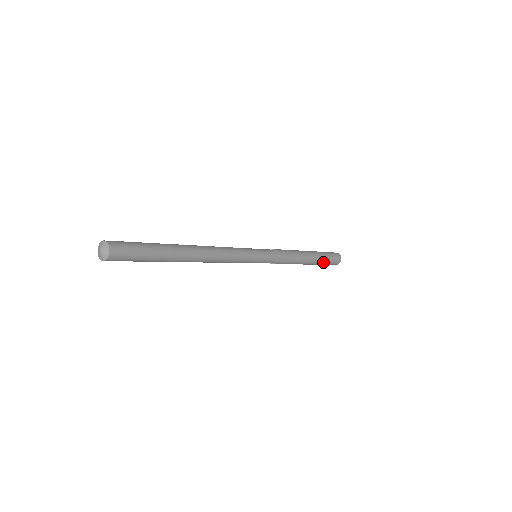
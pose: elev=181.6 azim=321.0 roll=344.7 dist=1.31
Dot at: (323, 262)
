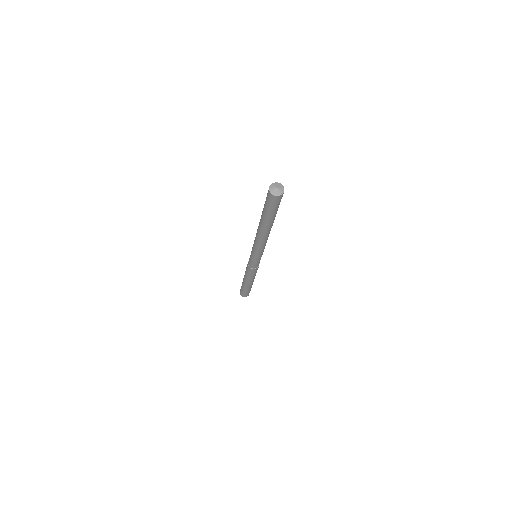
Dot at: occluded
